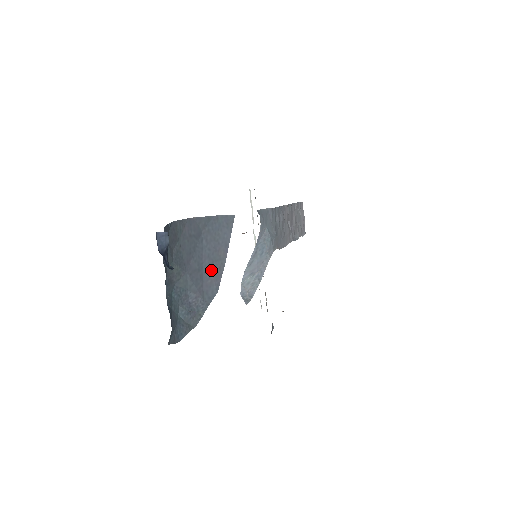
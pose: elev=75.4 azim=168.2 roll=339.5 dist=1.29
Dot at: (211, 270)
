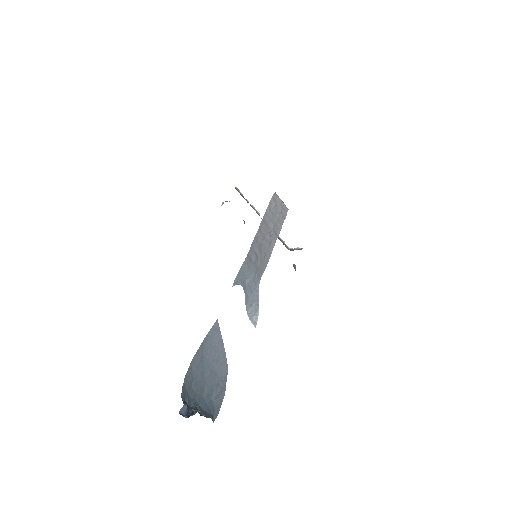
Dot at: (219, 364)
